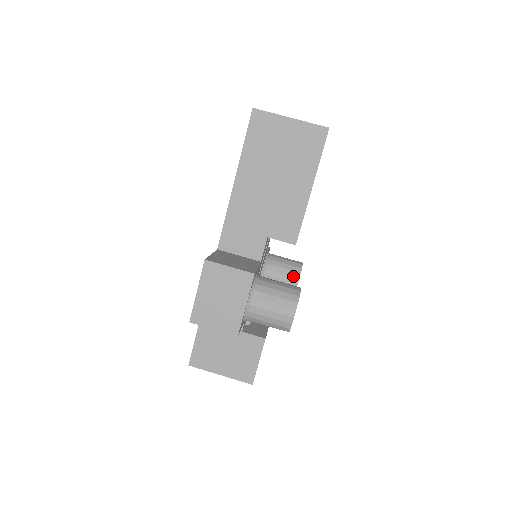
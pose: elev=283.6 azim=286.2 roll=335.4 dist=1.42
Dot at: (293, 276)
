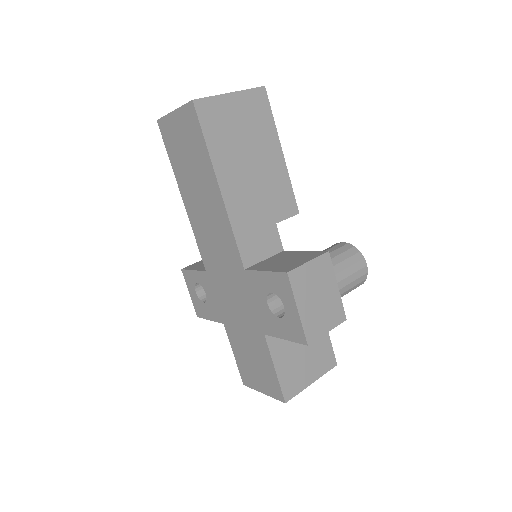
Dot at: occluded
